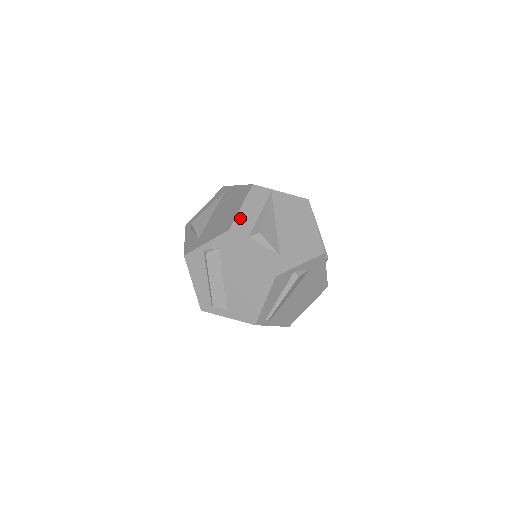
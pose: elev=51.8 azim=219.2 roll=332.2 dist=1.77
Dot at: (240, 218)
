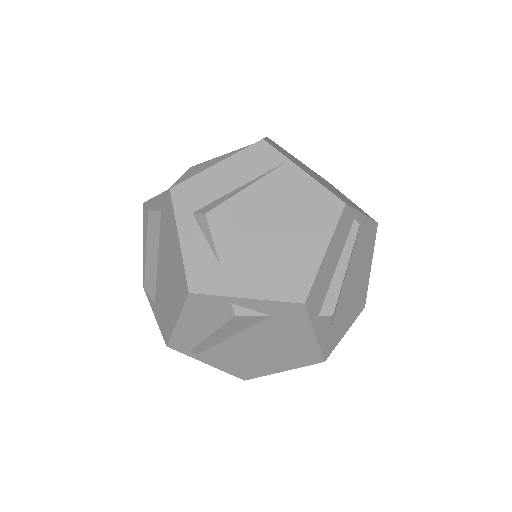
Dot at: (201, 179)
